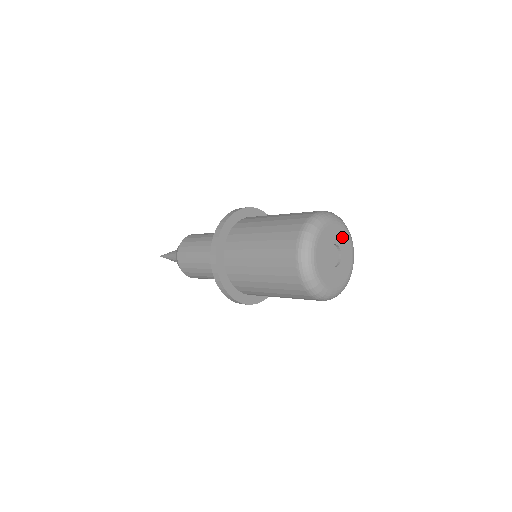
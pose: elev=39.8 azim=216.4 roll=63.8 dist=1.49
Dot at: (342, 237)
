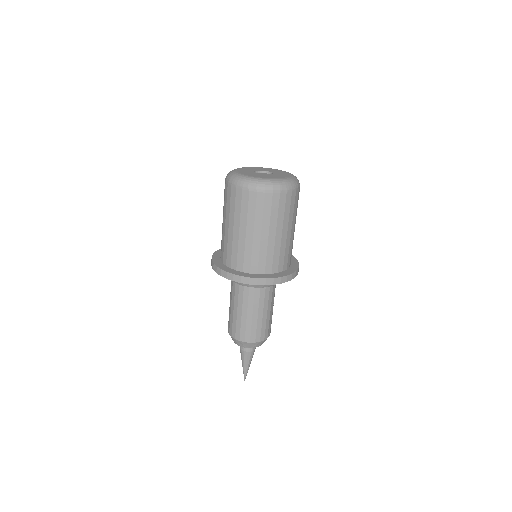
Dot at: (264, 169)
